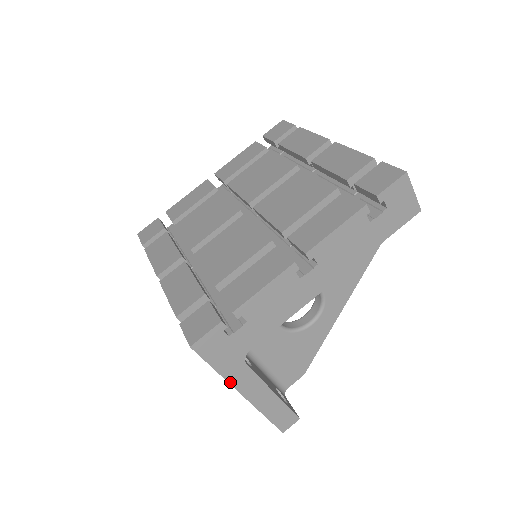
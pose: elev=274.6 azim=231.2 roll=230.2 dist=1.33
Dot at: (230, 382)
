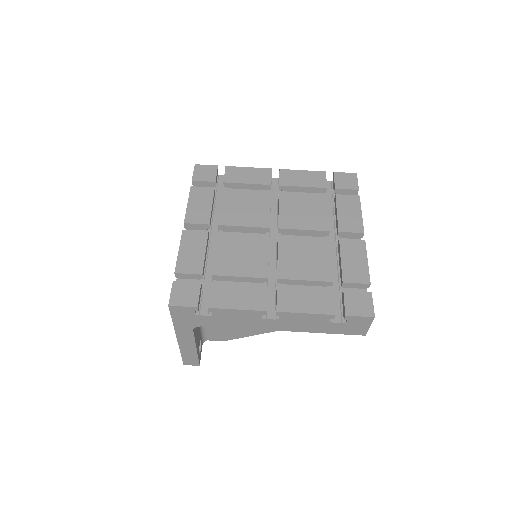
Dot at: (176, 330)
